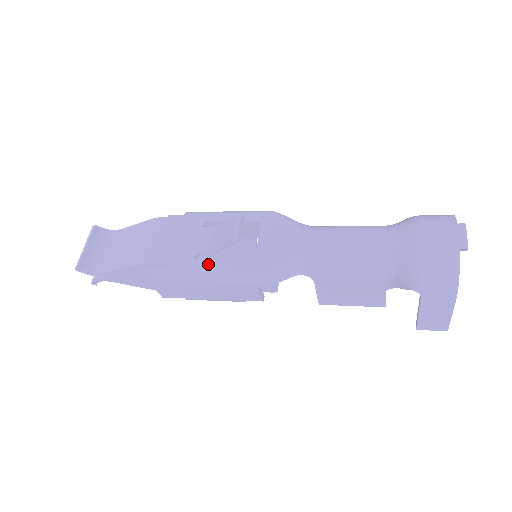
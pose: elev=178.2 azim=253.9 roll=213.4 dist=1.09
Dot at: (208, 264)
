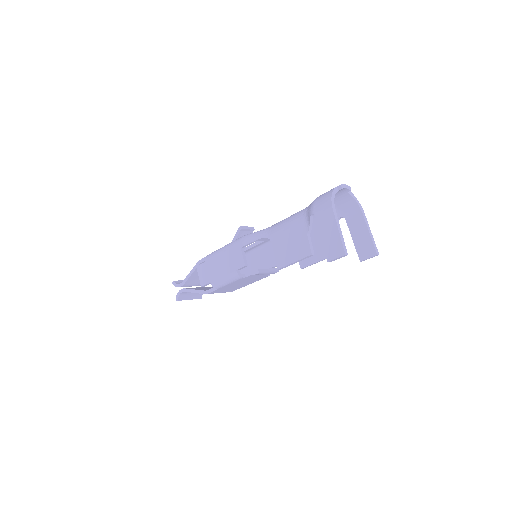
Dot at: occluded
